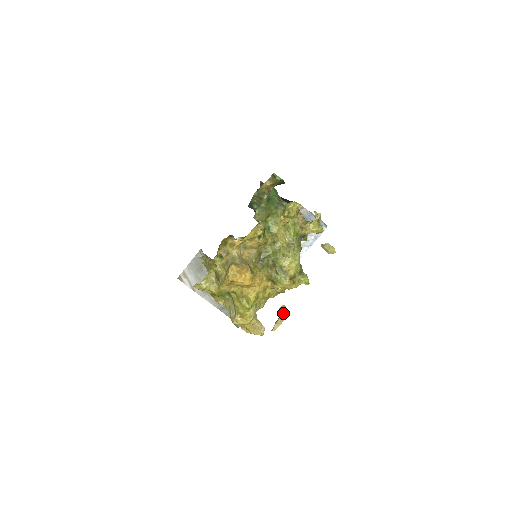
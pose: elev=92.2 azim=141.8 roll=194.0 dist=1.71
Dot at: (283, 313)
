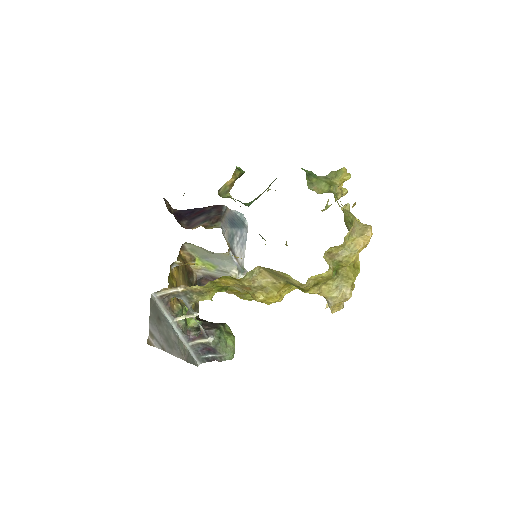
Dot at: occluded
